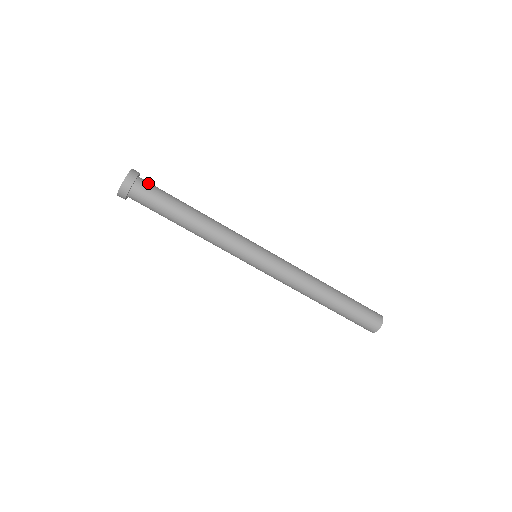
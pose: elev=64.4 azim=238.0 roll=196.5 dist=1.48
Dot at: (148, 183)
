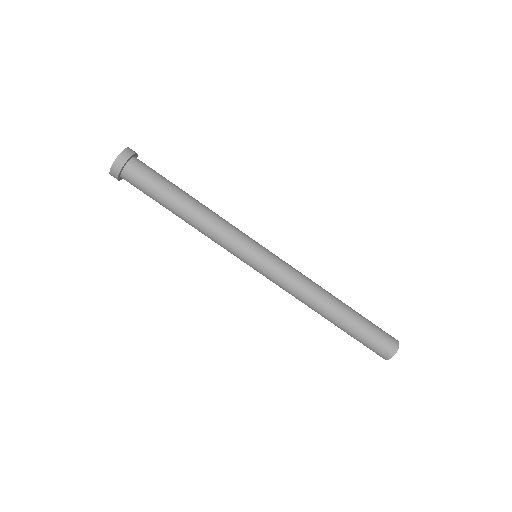
Dot at: (141, 166)
